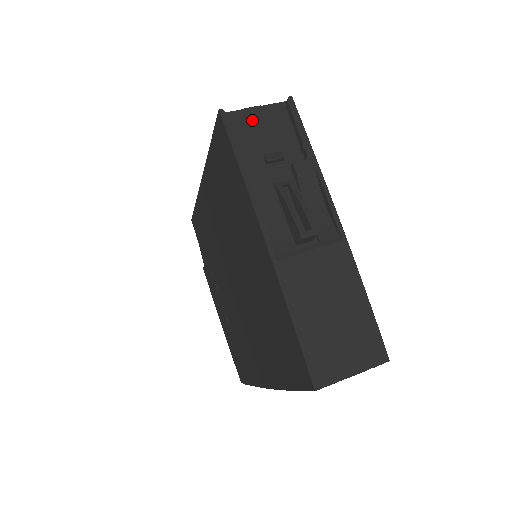
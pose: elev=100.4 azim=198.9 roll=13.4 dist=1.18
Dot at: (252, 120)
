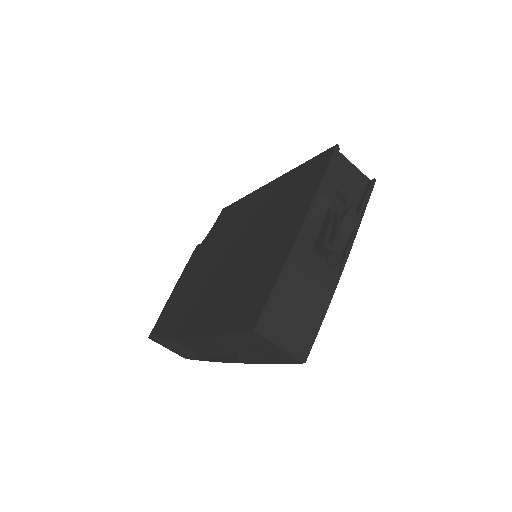
Dot at: (347, 168)
